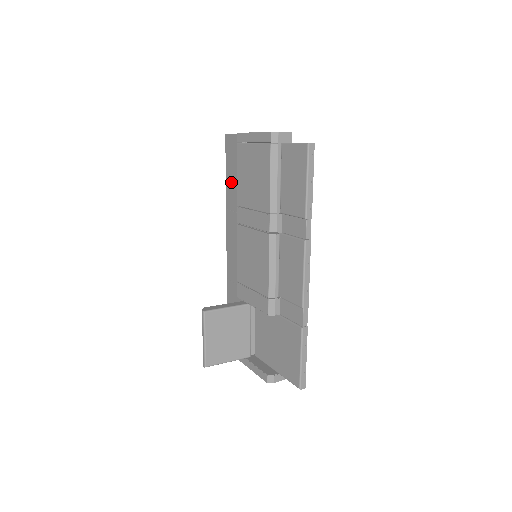
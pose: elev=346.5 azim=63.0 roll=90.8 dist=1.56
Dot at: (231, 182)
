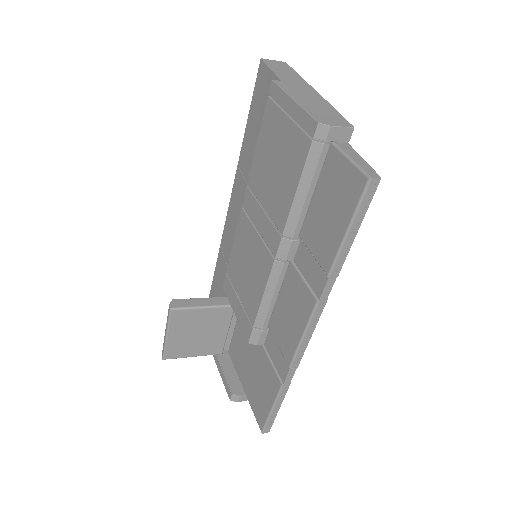
Dot at: (251, 137)
